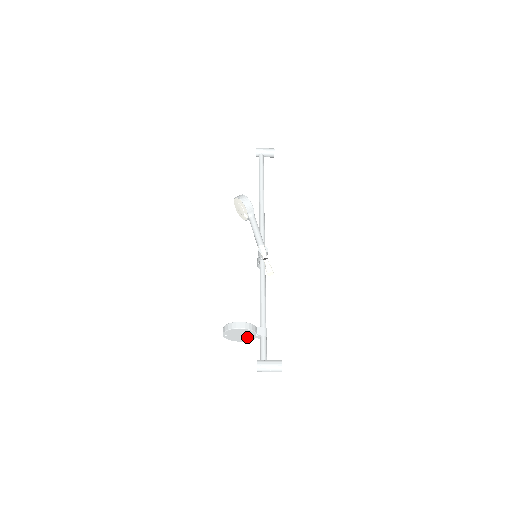
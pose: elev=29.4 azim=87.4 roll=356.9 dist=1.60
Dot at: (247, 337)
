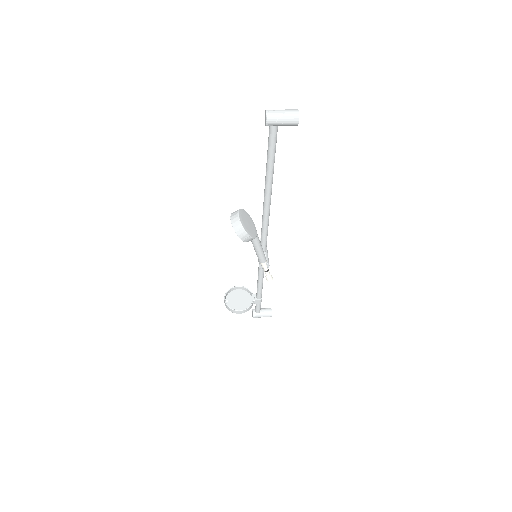
Dot at: (245, 297)
